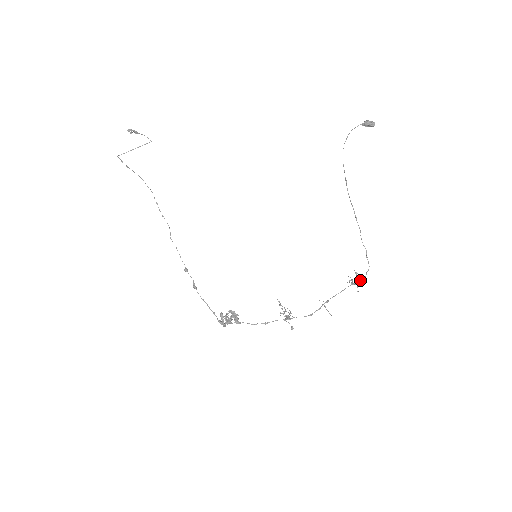
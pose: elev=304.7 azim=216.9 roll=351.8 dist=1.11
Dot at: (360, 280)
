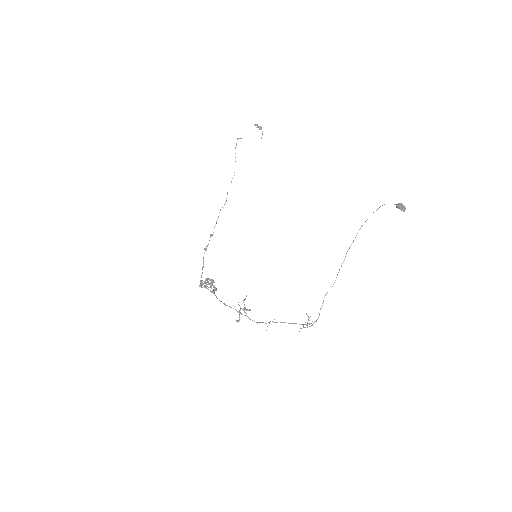
Dot at: (307, 324)
